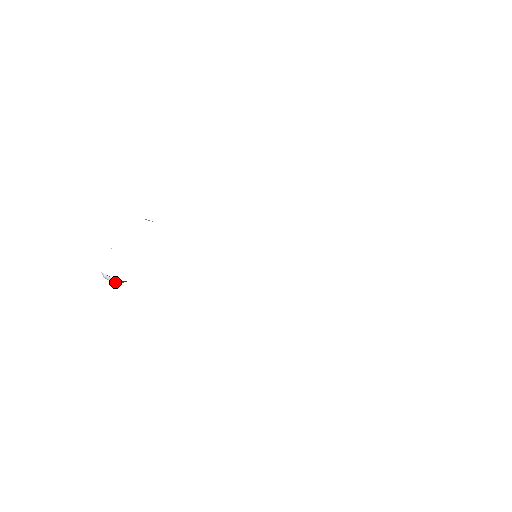
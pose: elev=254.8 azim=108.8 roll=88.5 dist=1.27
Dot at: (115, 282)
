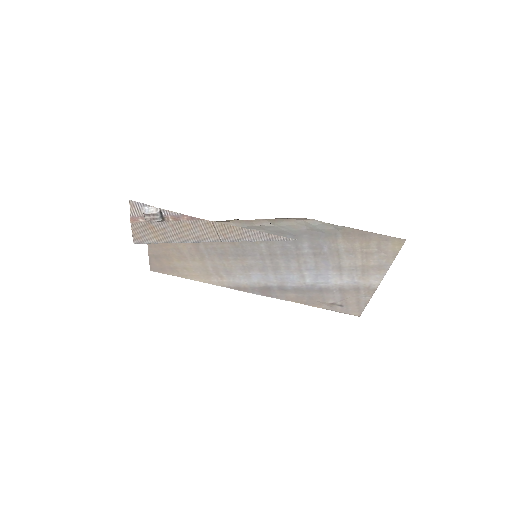
Dot at: (156, 211)
